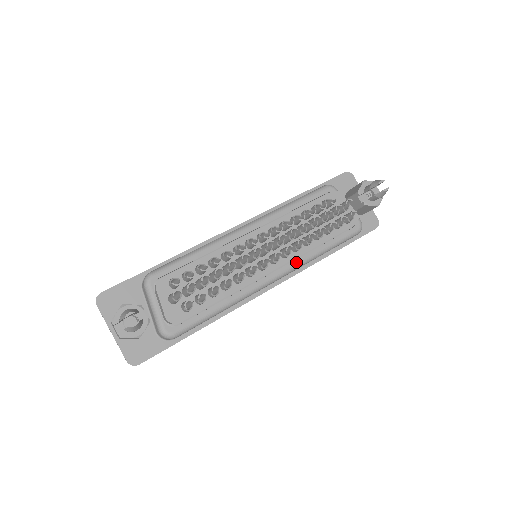
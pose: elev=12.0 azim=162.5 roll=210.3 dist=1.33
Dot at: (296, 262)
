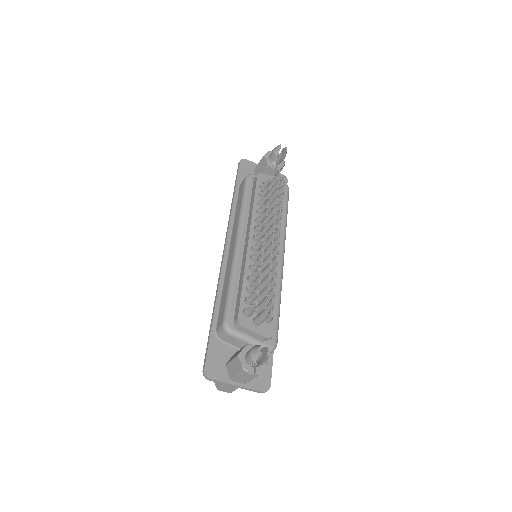
Dot at: (282, 237)
